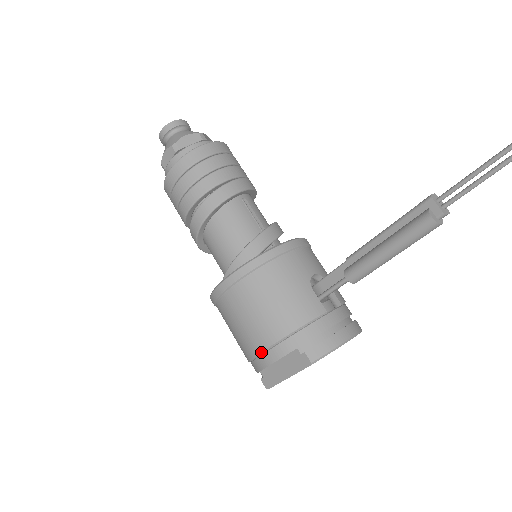
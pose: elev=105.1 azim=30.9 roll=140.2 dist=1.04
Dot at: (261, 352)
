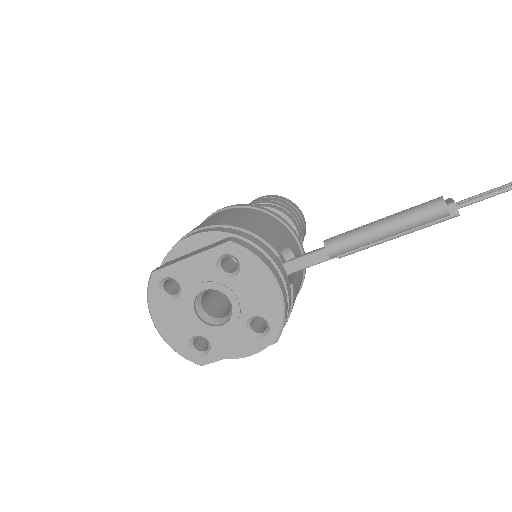
Dot at: (197, 229)
